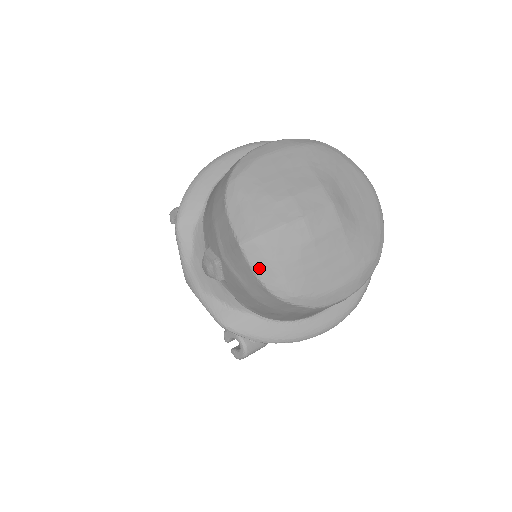
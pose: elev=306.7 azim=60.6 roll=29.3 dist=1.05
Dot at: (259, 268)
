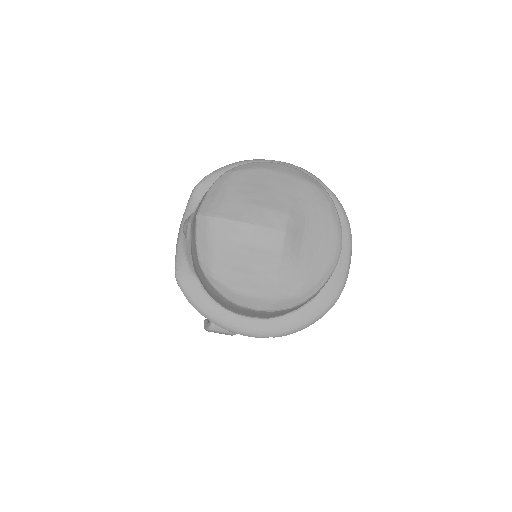
Dot at: (200, 240)
